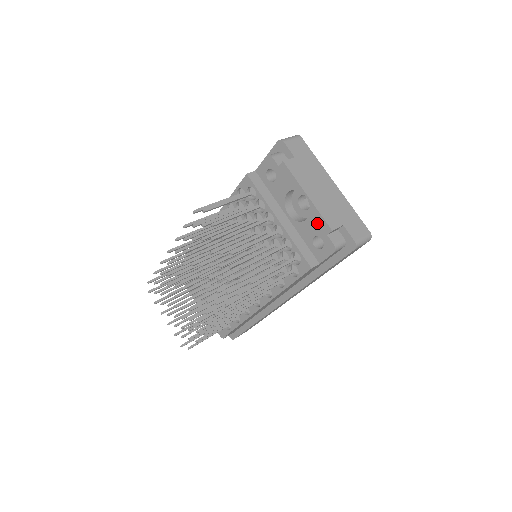
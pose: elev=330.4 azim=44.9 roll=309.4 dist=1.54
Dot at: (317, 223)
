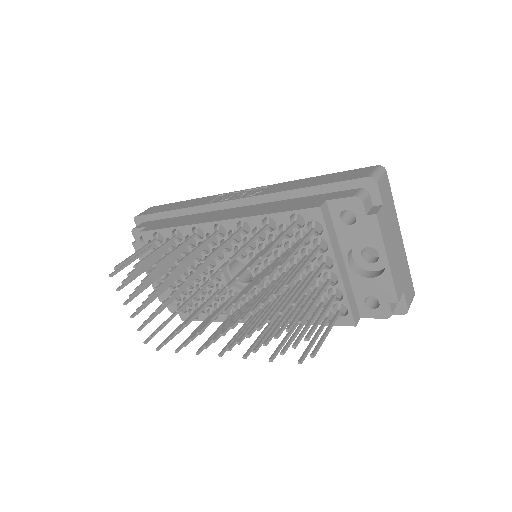
Dot at: (383, 288)
